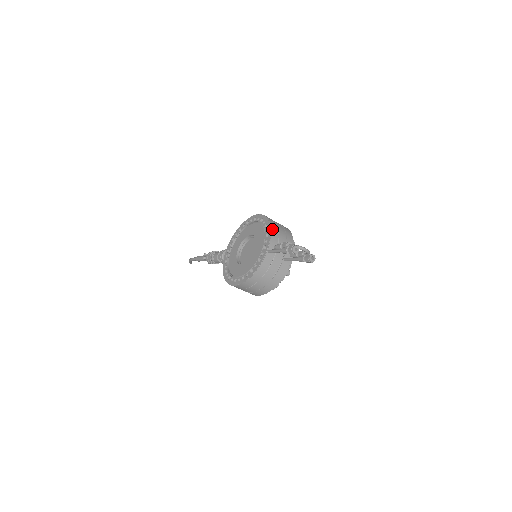
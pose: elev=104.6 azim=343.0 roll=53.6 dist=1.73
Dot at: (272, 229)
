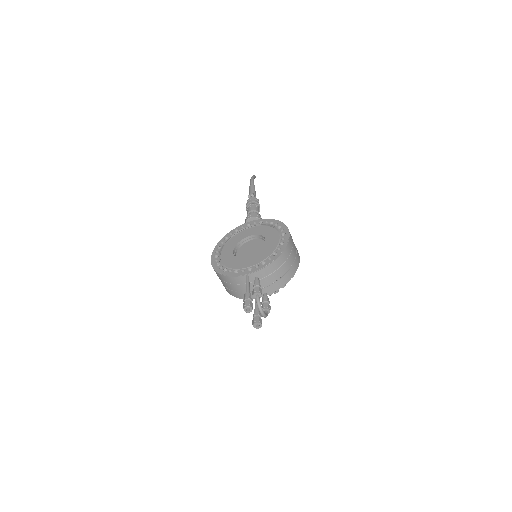
Dot at: (272, 264)
